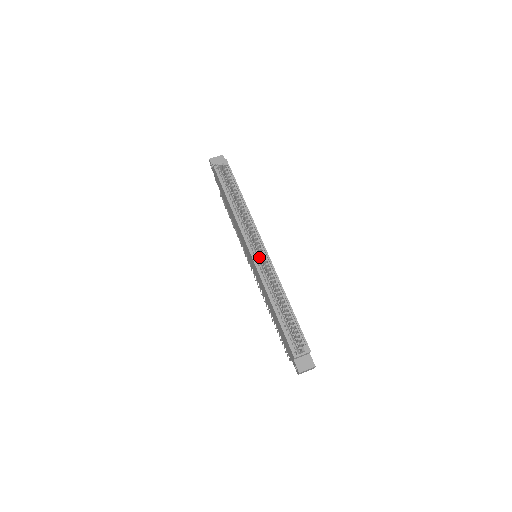
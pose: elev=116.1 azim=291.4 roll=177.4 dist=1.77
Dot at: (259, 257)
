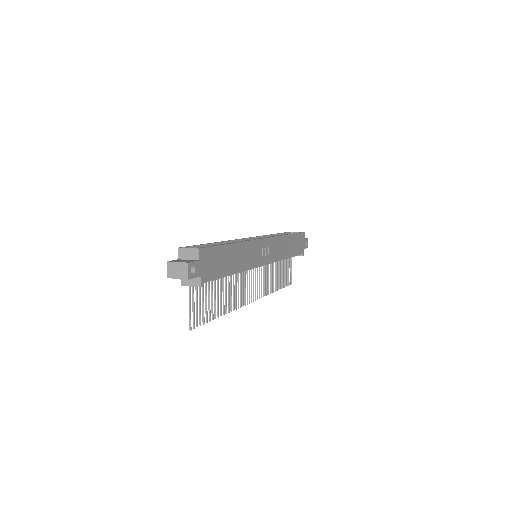
Dot at: occluded
